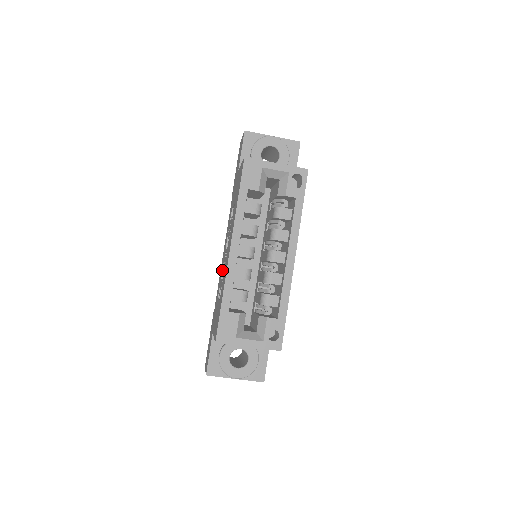
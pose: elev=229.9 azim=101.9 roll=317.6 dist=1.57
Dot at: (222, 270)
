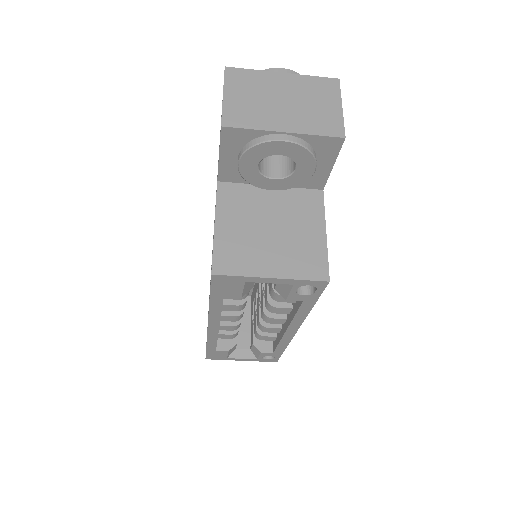
Dot at: occluded
